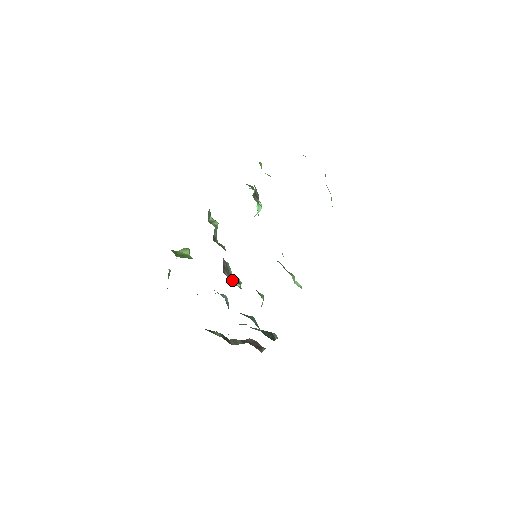
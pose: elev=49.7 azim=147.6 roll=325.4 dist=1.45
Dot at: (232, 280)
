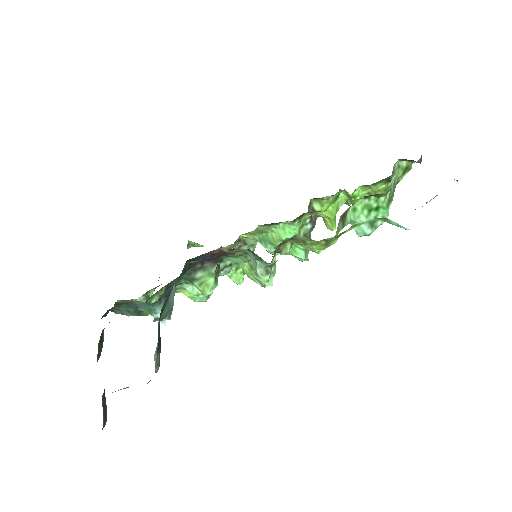
Dot at: occluded
